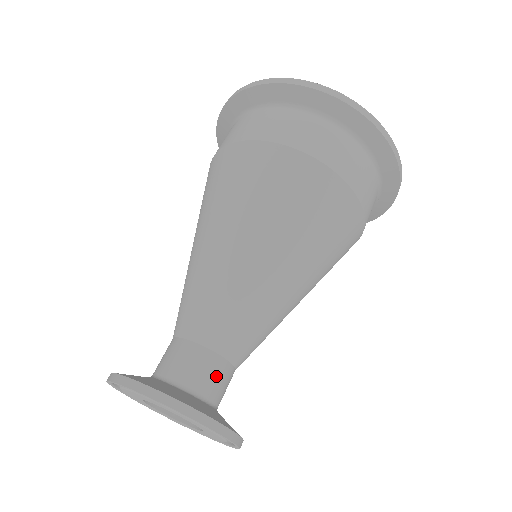
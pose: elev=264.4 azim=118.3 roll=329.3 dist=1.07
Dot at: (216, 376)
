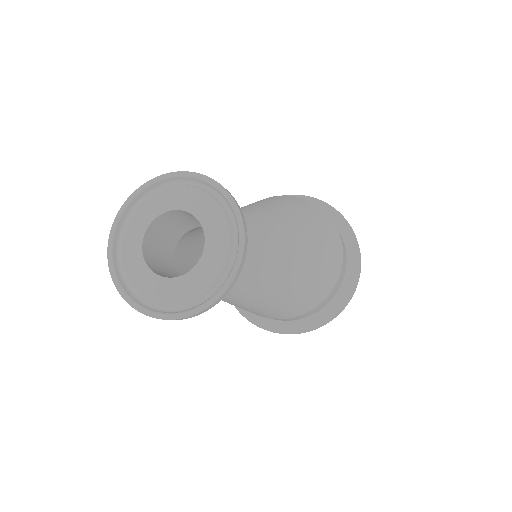
Dot at: occluded
